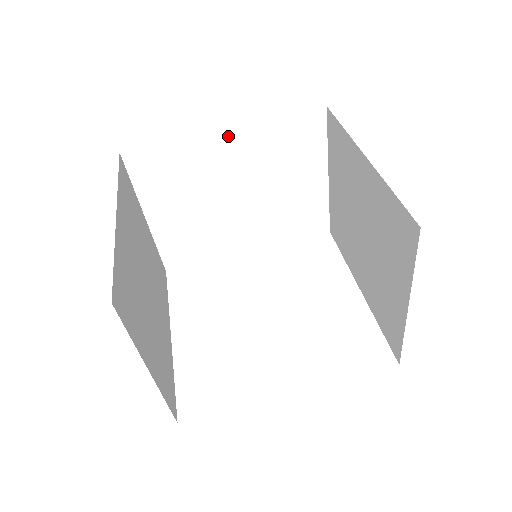
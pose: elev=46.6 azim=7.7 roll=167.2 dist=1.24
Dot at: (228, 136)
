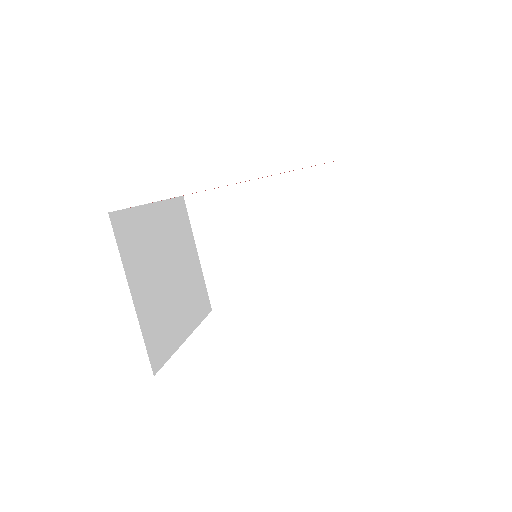
Dot at: (260, 185)
